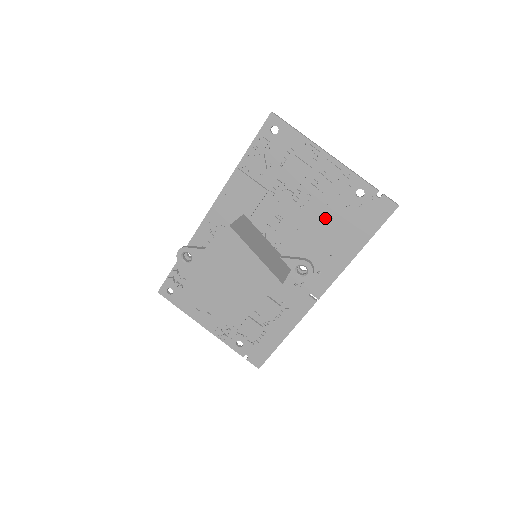
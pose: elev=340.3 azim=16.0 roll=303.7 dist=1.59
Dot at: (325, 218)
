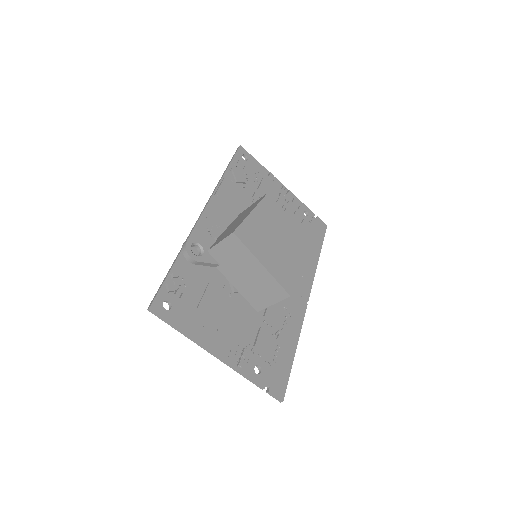
Dot at: occluded
